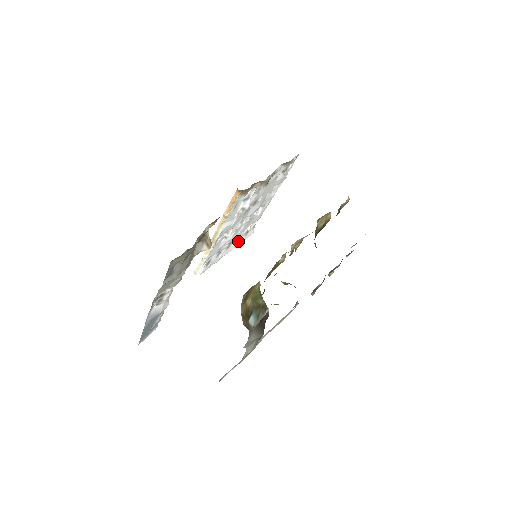
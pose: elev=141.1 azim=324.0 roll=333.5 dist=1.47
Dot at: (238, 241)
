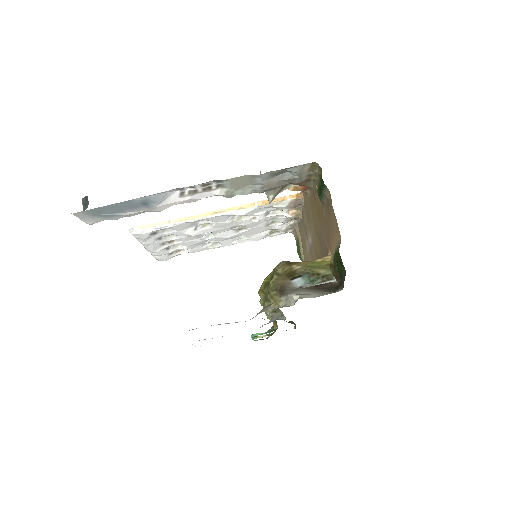
Dot at: (164, 250)
